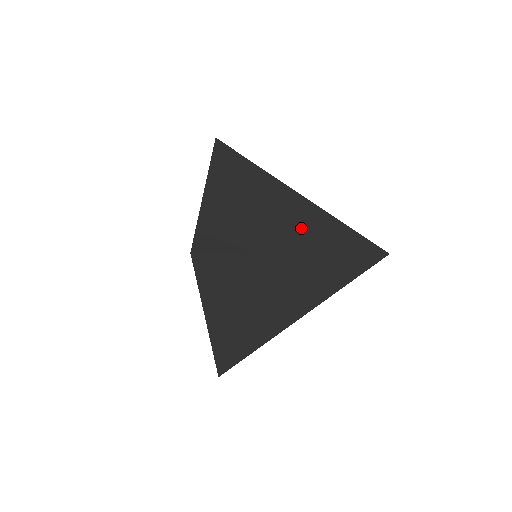
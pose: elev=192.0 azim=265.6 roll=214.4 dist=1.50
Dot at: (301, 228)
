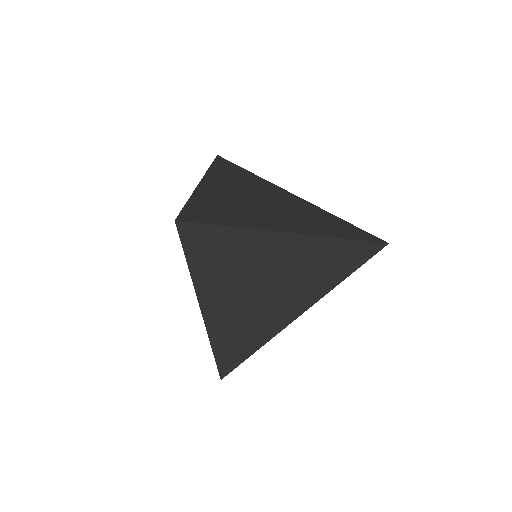
Dot at: (293, 217)
